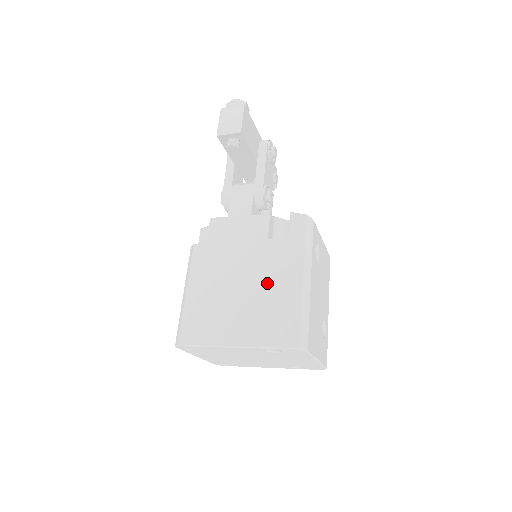
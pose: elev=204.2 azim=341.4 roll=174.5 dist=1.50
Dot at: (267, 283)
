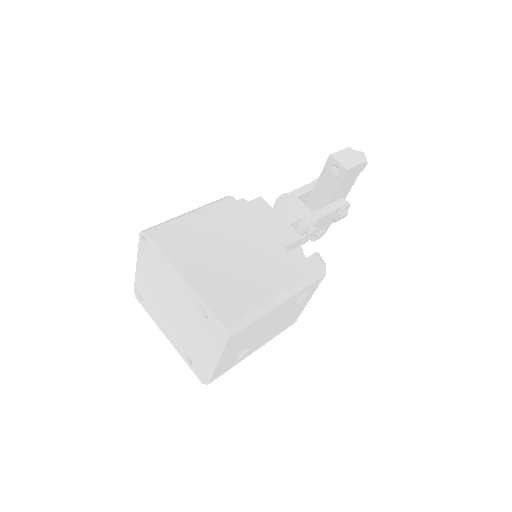
Dot at: (253, 269)
